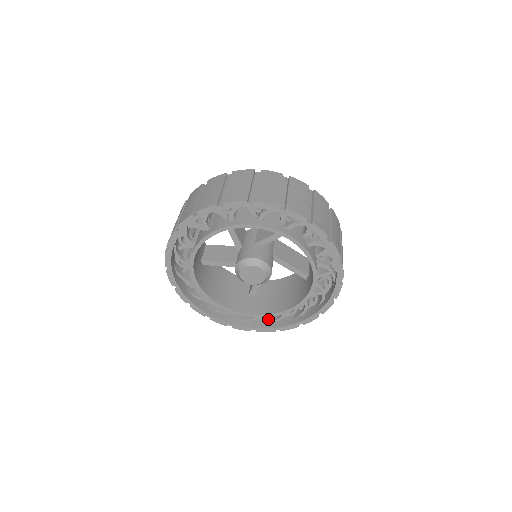
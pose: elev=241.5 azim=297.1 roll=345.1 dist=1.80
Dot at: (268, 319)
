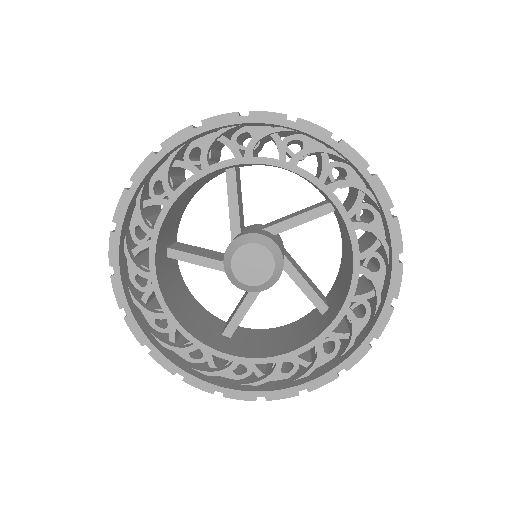
Dot at: (245, 380)
